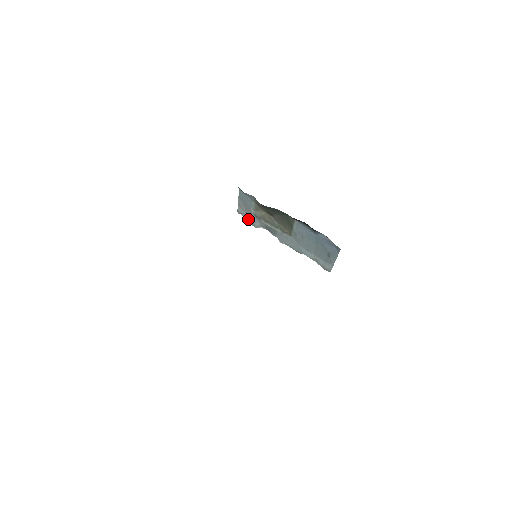
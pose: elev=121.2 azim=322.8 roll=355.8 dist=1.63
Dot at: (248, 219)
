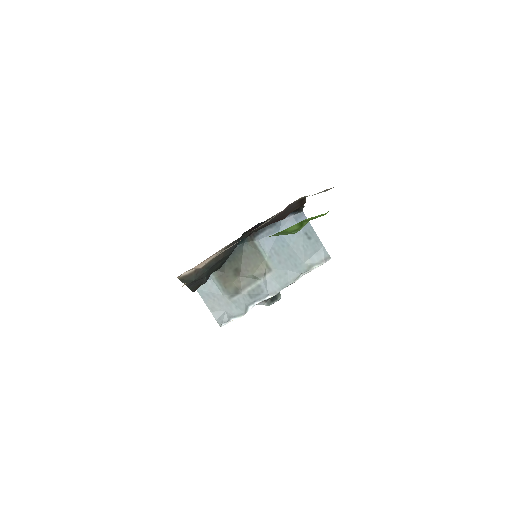
Dot at: (232, 317)
